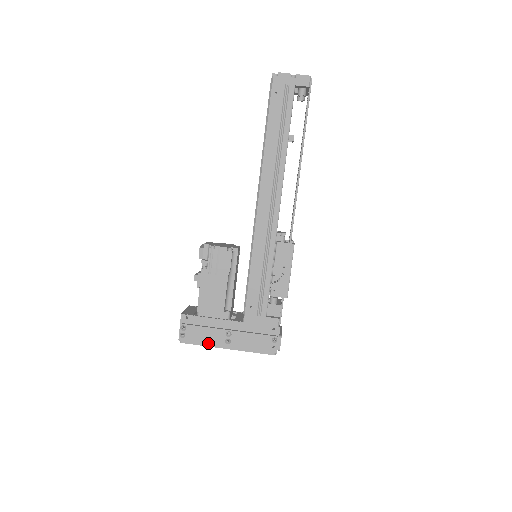
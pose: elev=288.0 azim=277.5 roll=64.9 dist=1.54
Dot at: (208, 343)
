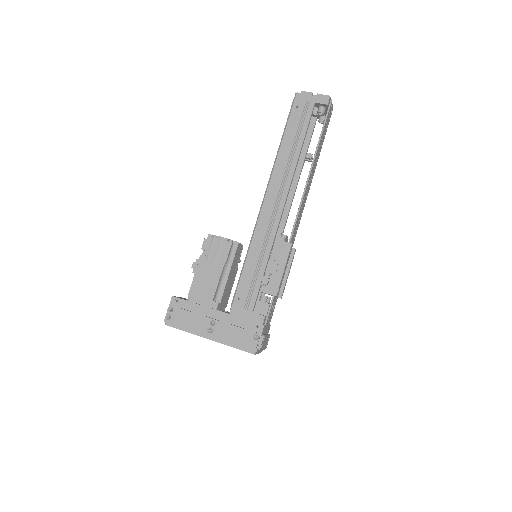
Dot at: (191, 330)
